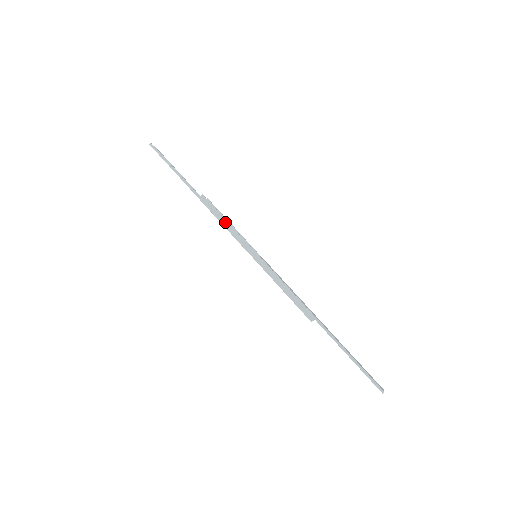
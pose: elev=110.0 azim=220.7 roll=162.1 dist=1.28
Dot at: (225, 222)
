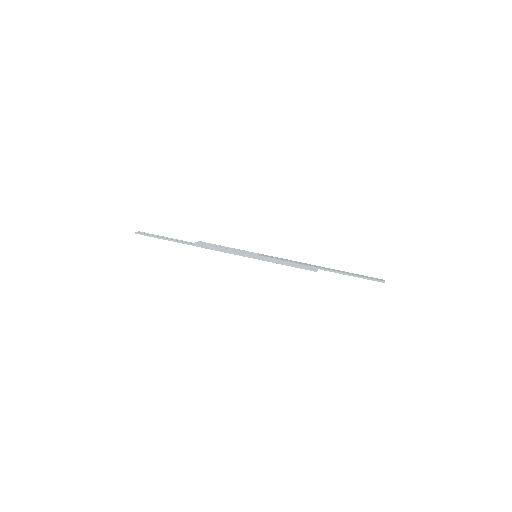
Dot at: (222, 249)
